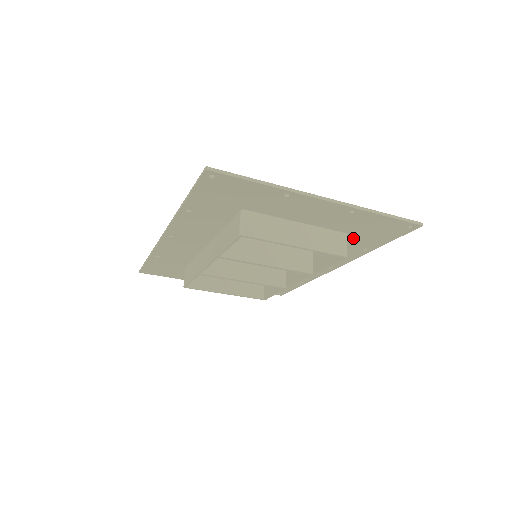
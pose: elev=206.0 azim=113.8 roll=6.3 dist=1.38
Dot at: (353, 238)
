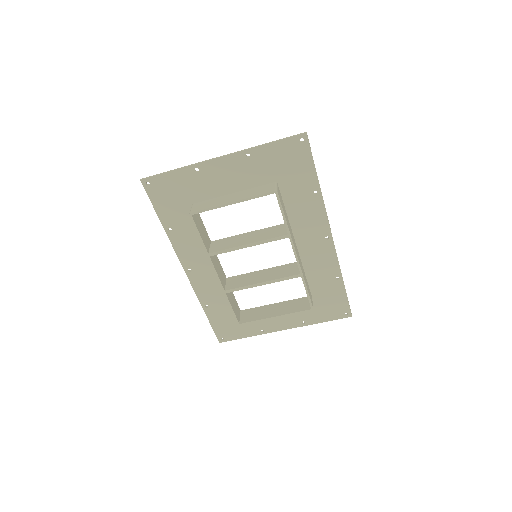
Dot at: (287, 184)
